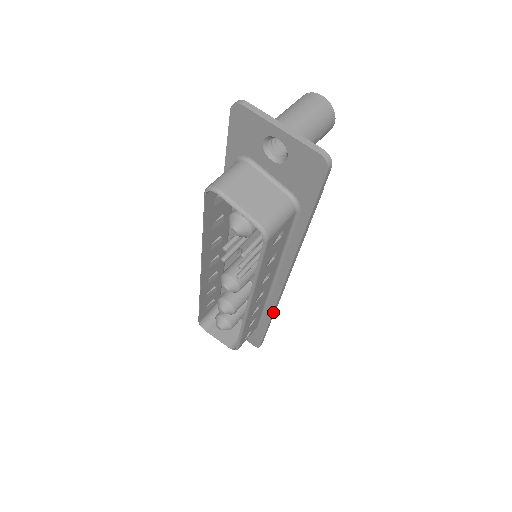
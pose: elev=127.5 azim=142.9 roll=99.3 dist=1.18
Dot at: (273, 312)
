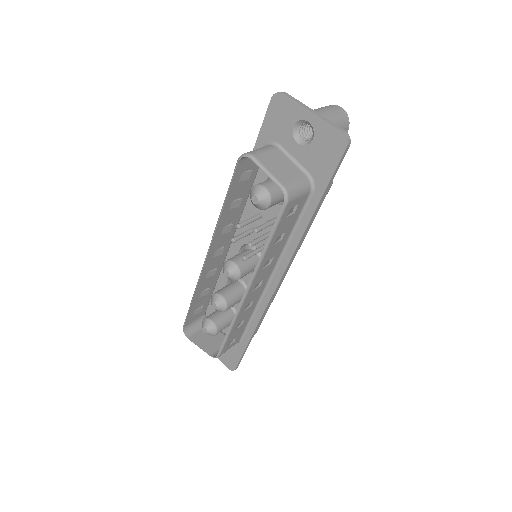
Dot at: (261, 318)
